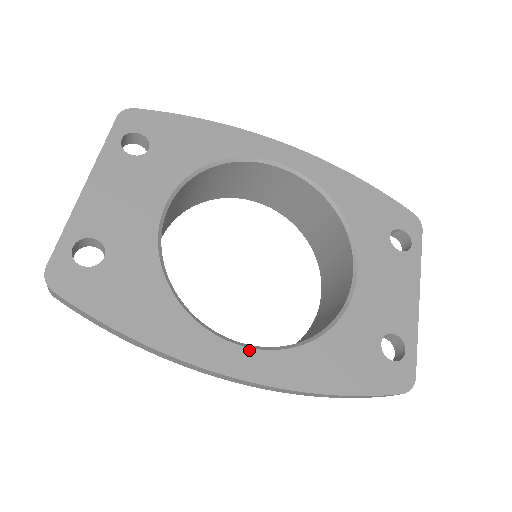
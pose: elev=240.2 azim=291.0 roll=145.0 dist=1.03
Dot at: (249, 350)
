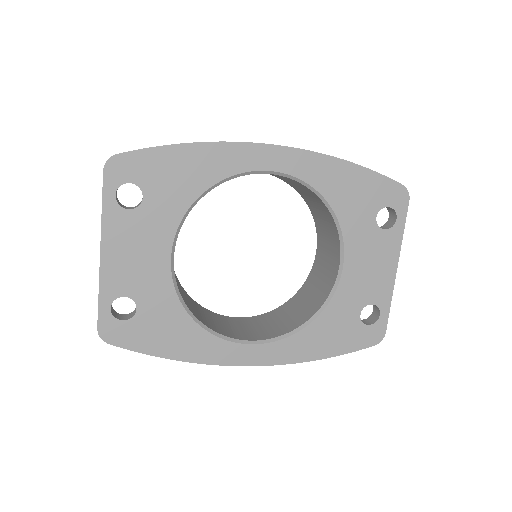
Dot at: (258, 346)
